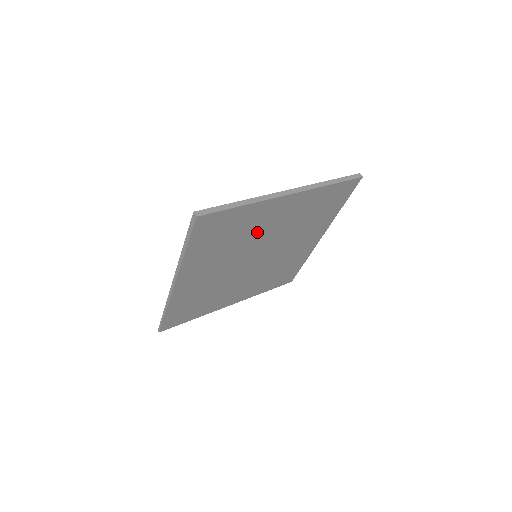
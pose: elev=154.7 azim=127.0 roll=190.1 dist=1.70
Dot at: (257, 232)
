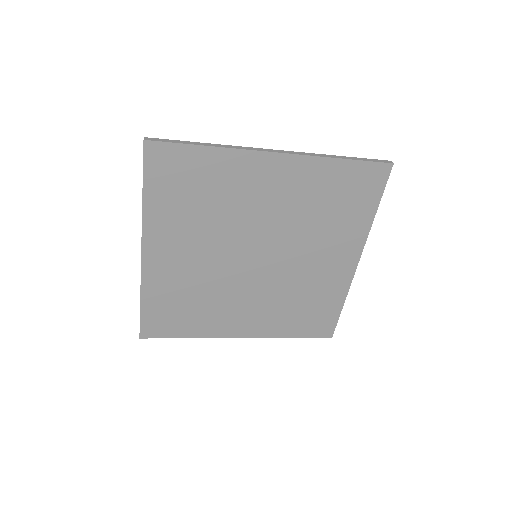
Dot at: (243, 206)
